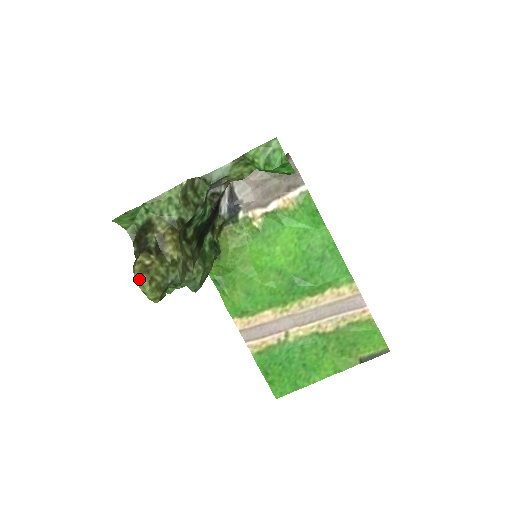
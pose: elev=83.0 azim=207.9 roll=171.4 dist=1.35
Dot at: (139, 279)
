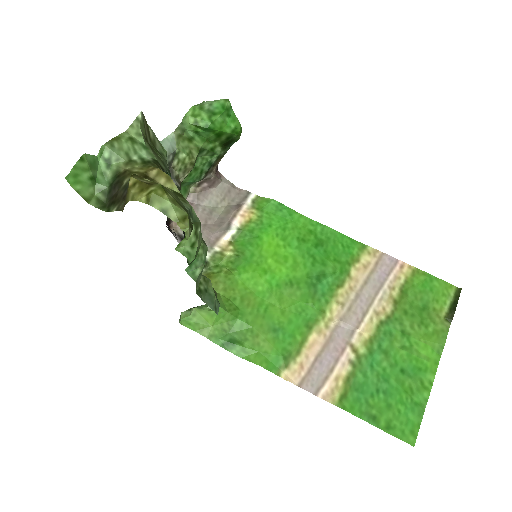
Dot at: (146, 194)
